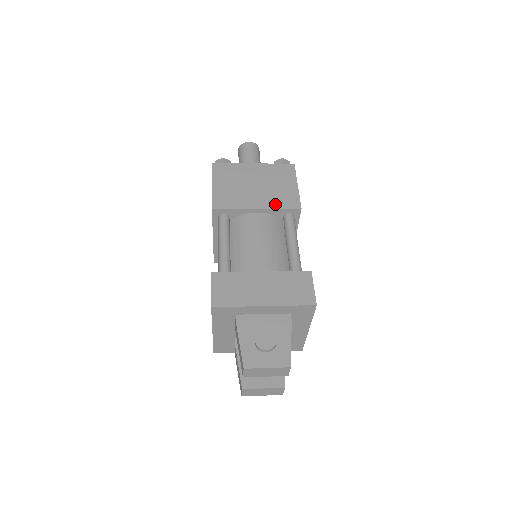
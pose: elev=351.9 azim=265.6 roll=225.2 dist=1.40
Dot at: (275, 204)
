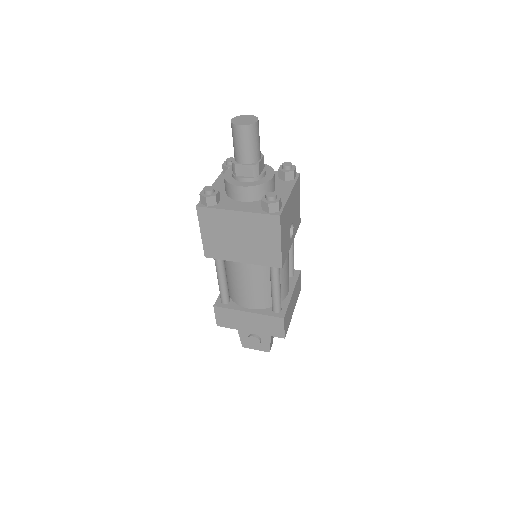
Dot at: (258, 261)
